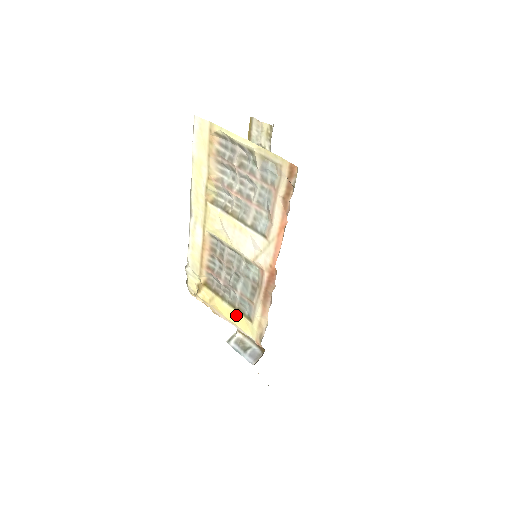
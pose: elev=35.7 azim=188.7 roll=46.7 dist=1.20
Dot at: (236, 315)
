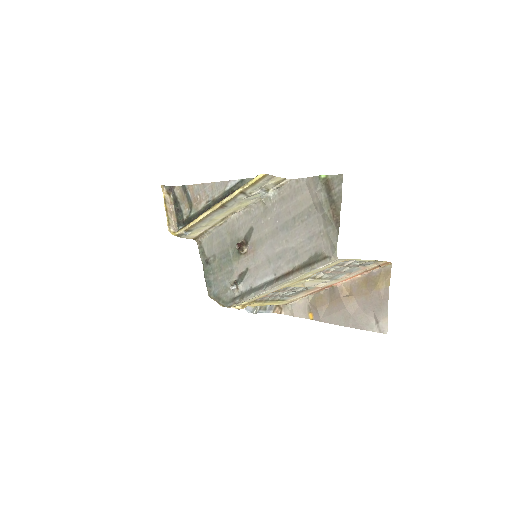
Dot at: (272, 303)
